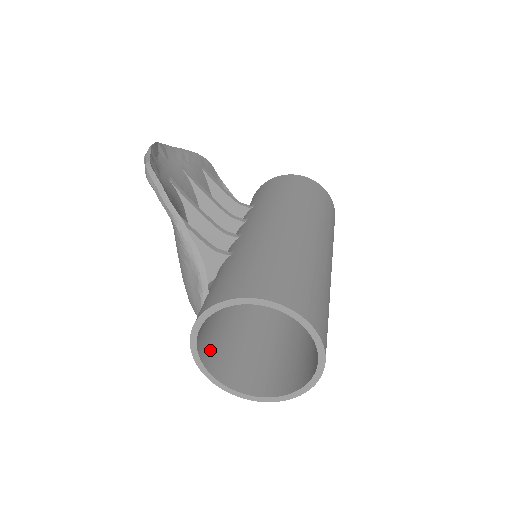
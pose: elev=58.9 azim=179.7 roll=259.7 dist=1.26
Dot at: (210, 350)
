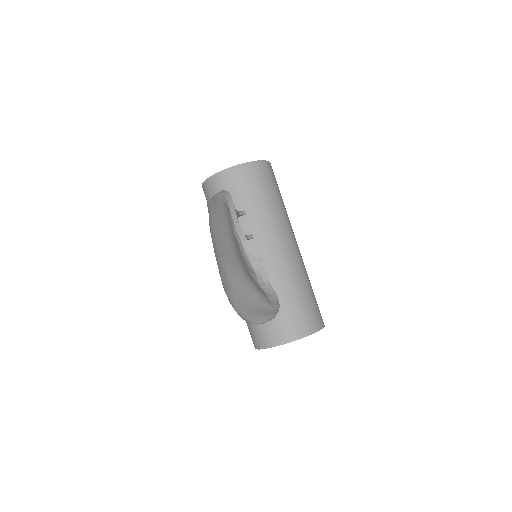
Dot at: occluded
